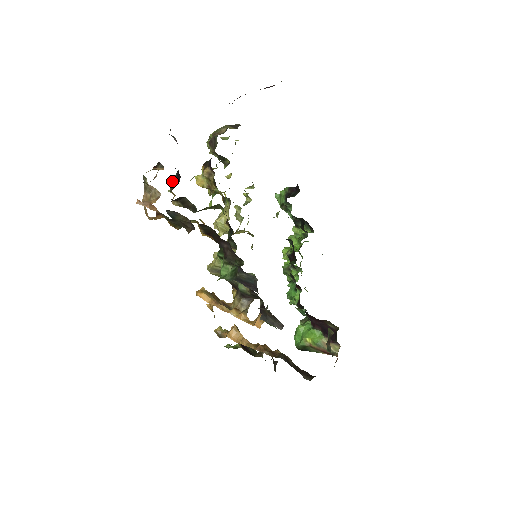
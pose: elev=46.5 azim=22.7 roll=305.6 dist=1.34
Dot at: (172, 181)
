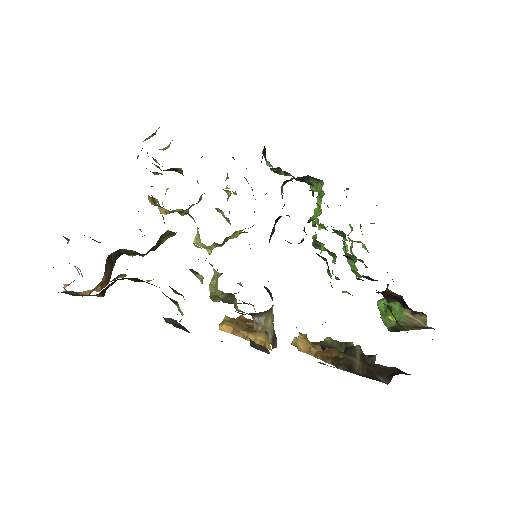
Dot at: occluded
